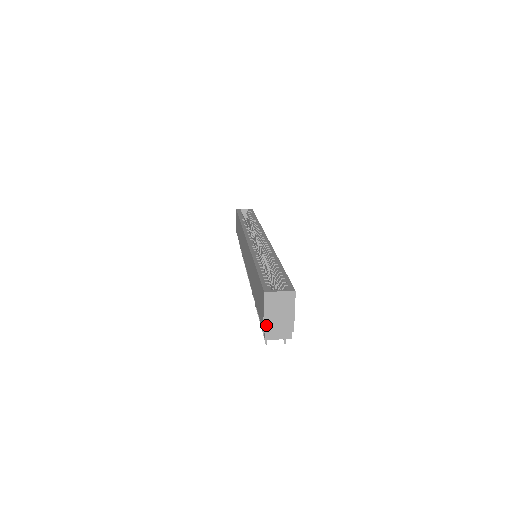
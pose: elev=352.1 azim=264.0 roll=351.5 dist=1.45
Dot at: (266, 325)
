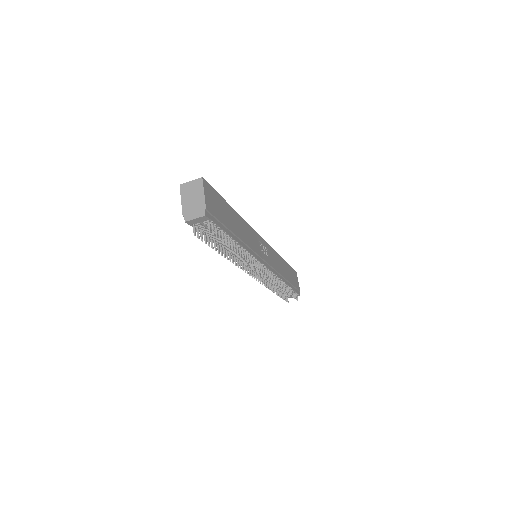
Dot at: (184, 210)
